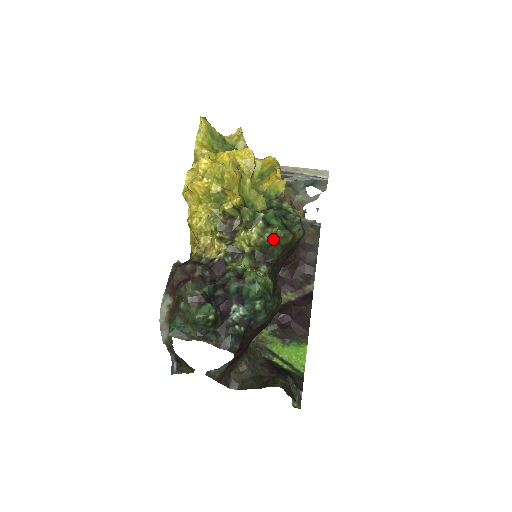
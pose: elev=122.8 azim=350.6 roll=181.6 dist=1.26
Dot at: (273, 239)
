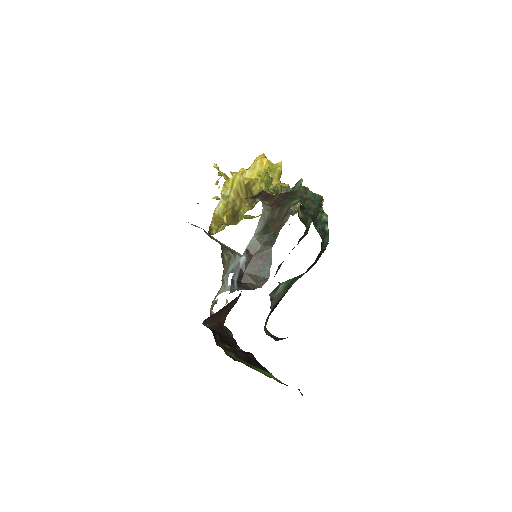
Dot at: occluded
